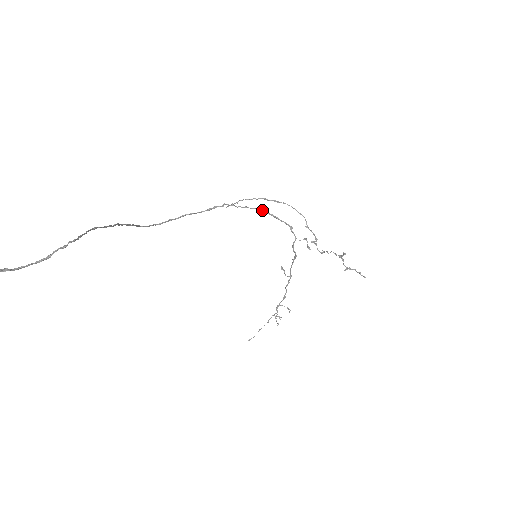
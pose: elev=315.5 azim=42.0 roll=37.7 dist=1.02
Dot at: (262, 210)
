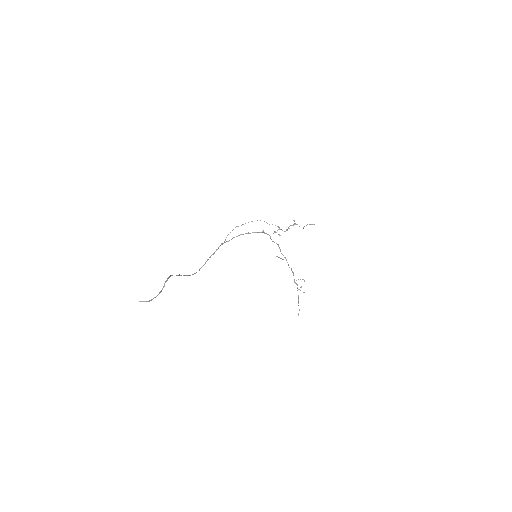
Dot at: (242, 234)
